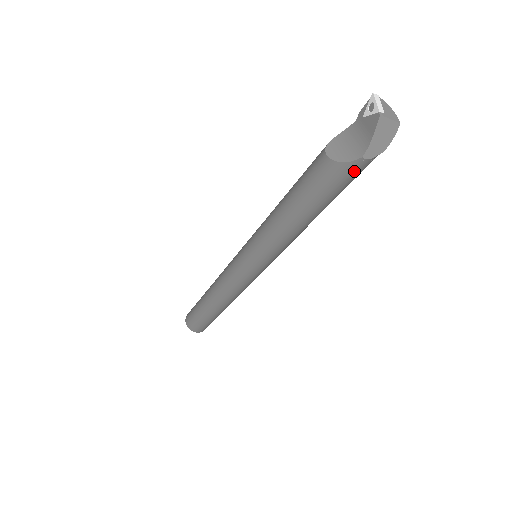
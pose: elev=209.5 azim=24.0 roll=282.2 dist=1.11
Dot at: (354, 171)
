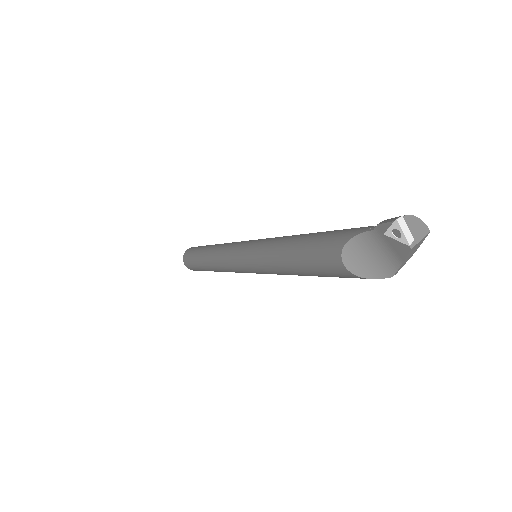
Dot at: occluded
